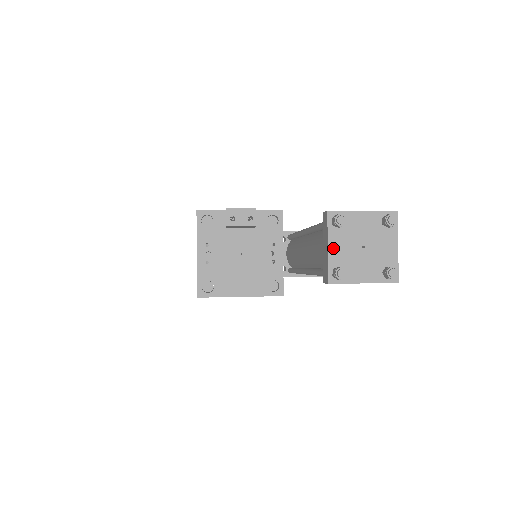
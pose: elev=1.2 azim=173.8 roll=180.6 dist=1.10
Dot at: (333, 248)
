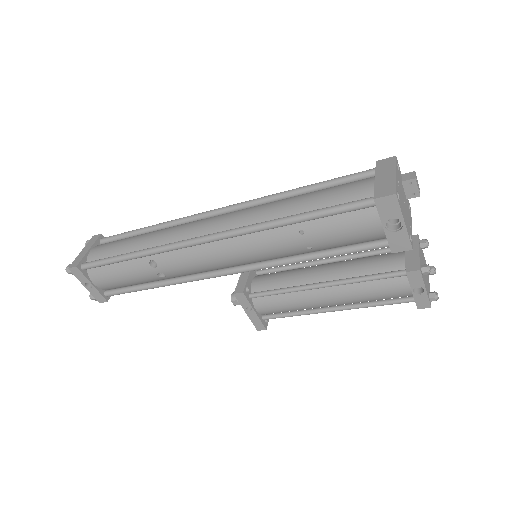
Dot at: (420, 255)
